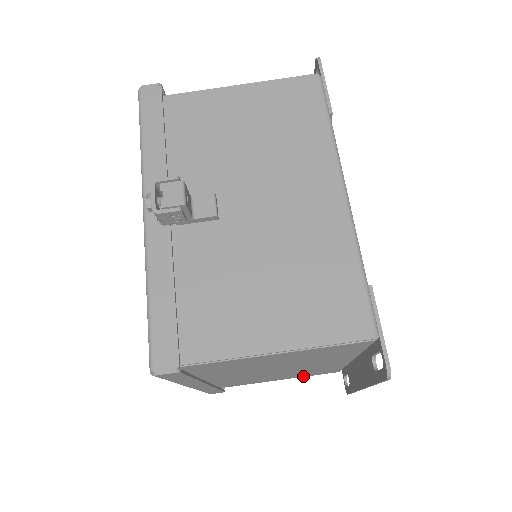
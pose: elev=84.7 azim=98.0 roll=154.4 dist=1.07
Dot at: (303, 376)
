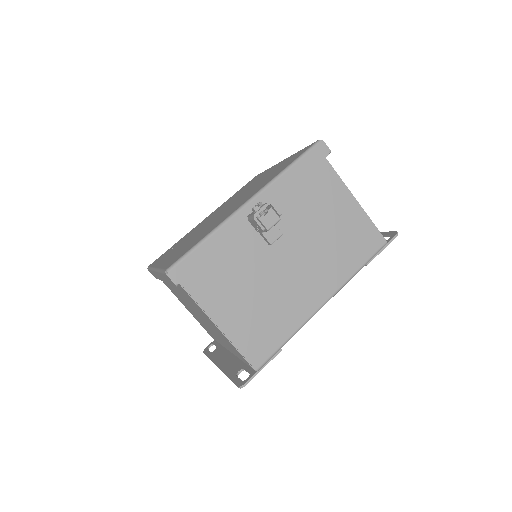
Dot at: occluded
